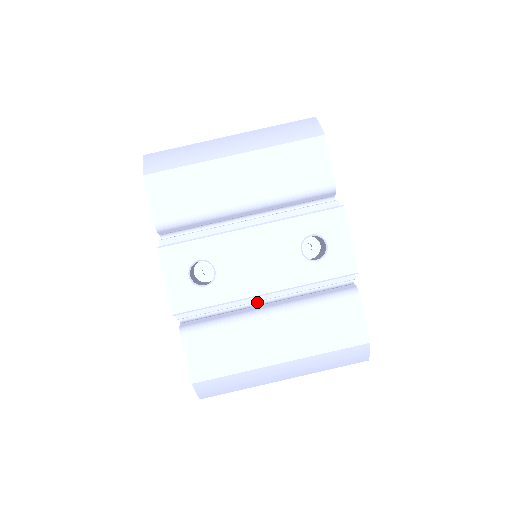
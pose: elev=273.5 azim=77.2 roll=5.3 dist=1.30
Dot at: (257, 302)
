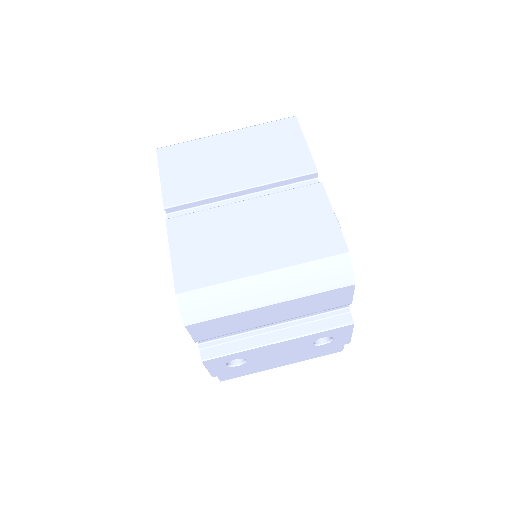
Dot at: occluded
